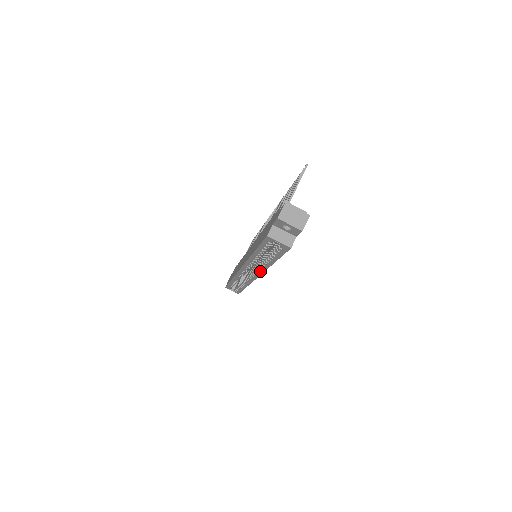
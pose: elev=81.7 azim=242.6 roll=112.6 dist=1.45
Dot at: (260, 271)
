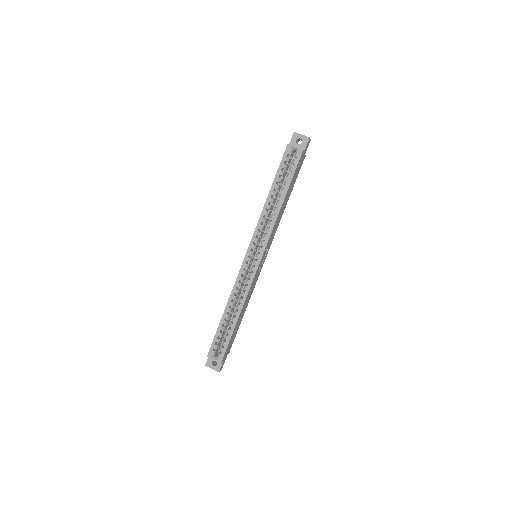
Dot at: (268, 235)
